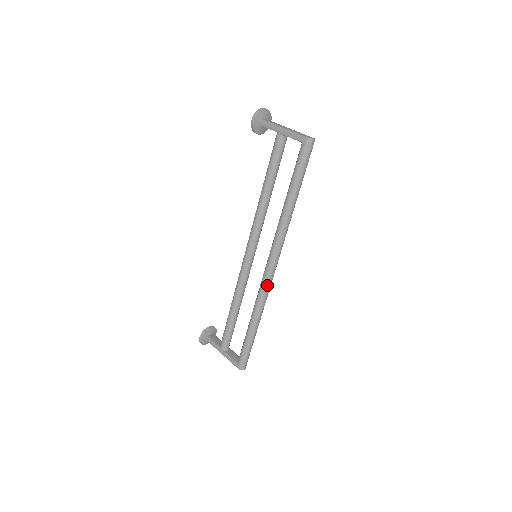
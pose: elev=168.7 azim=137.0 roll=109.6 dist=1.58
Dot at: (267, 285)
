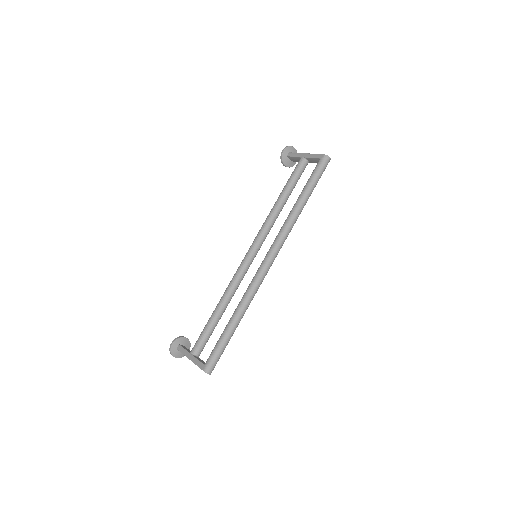
Dot at: (260, 276)
